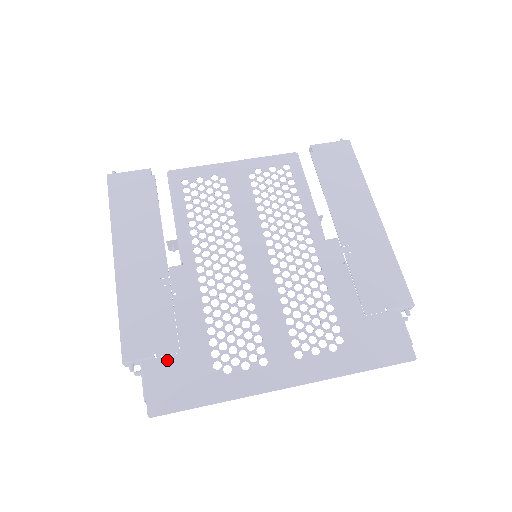
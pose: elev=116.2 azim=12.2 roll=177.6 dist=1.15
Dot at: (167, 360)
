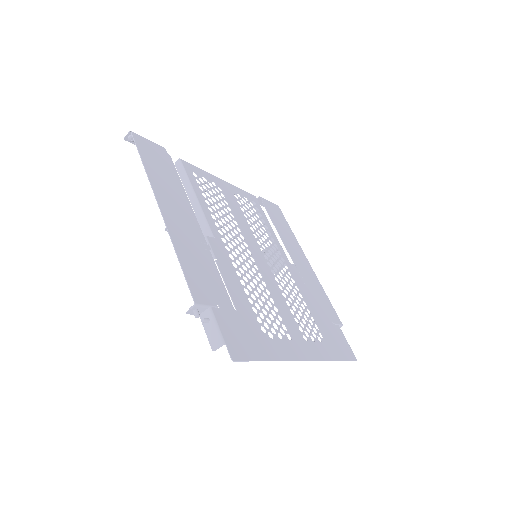
Dot at: (230, 313)
